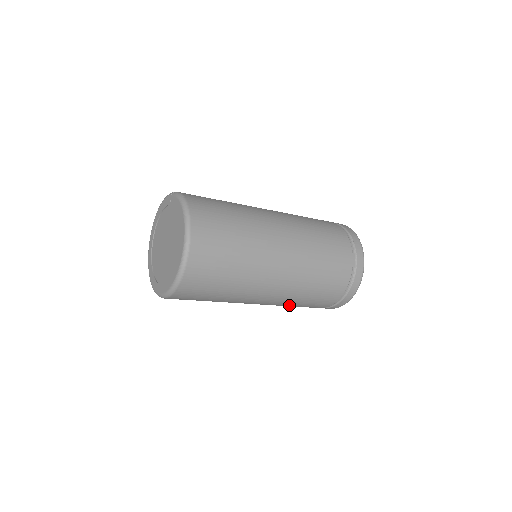
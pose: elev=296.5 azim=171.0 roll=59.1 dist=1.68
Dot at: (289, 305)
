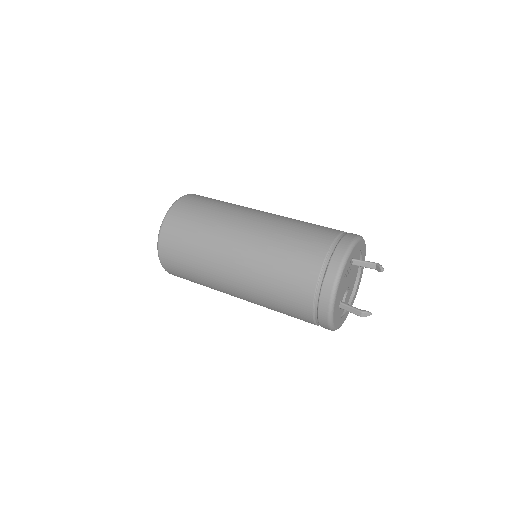
Dot at: (268, 304)
